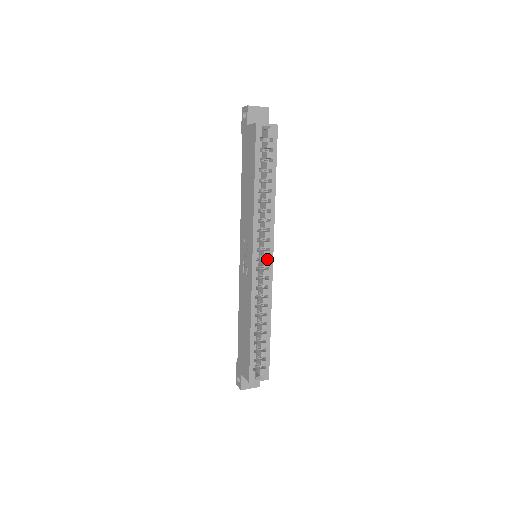
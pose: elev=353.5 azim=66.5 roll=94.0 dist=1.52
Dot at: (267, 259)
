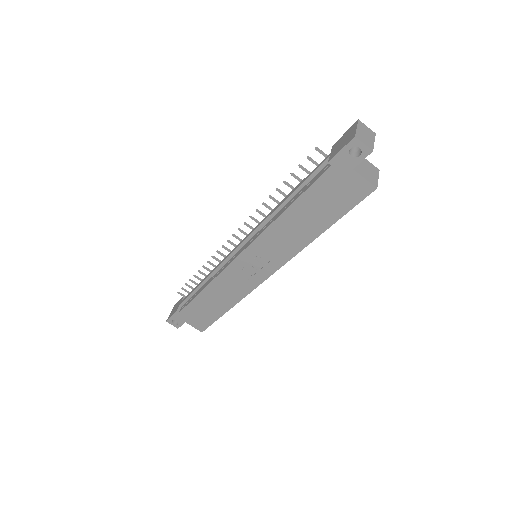
Dot at: occluded
